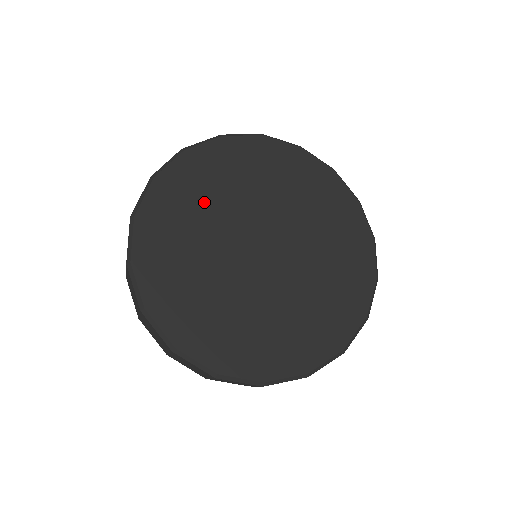
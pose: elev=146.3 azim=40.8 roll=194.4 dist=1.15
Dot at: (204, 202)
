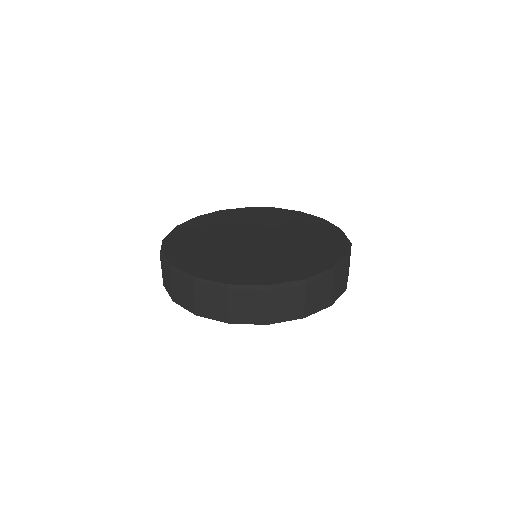
Dot at: (224, 224)
